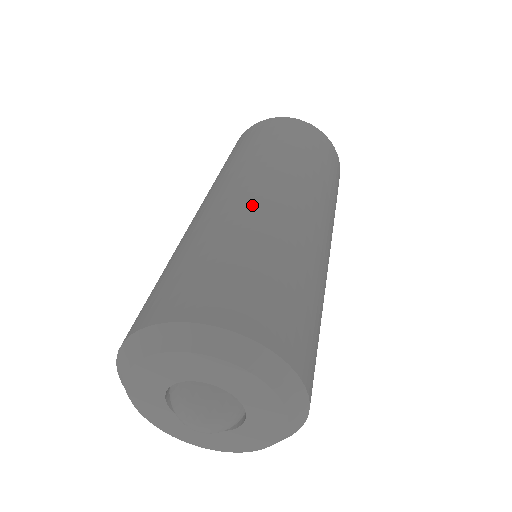
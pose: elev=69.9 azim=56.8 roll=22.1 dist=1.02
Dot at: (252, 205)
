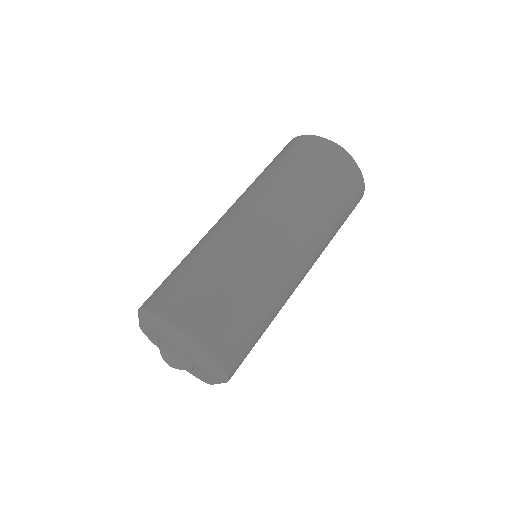
Dot at: (285, 274)
